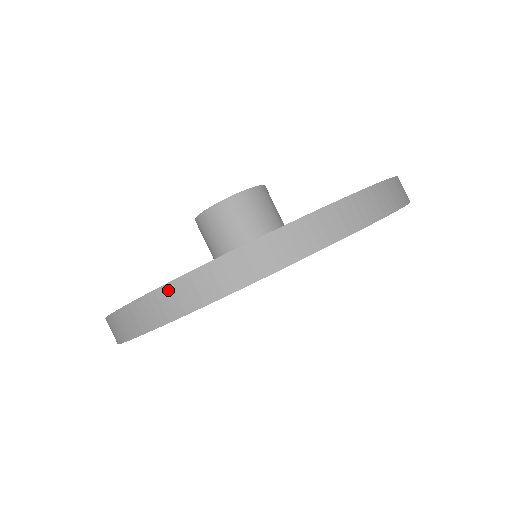
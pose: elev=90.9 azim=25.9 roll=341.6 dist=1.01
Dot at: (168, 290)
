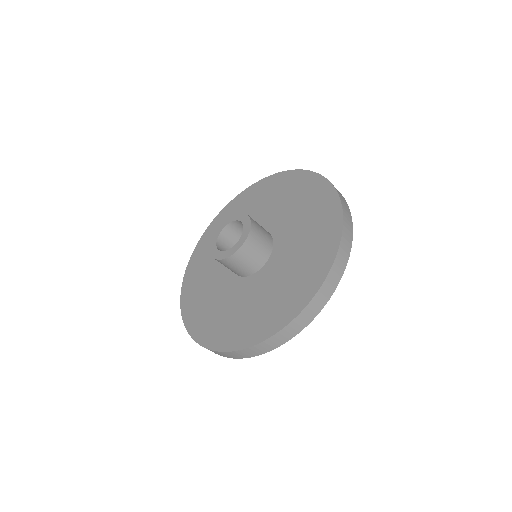
Dot at: (301, 316)
